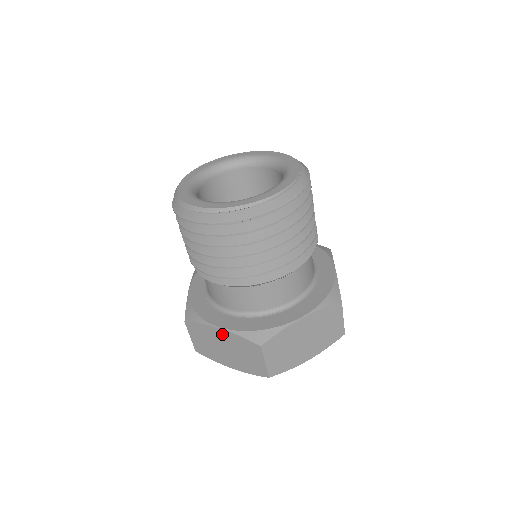
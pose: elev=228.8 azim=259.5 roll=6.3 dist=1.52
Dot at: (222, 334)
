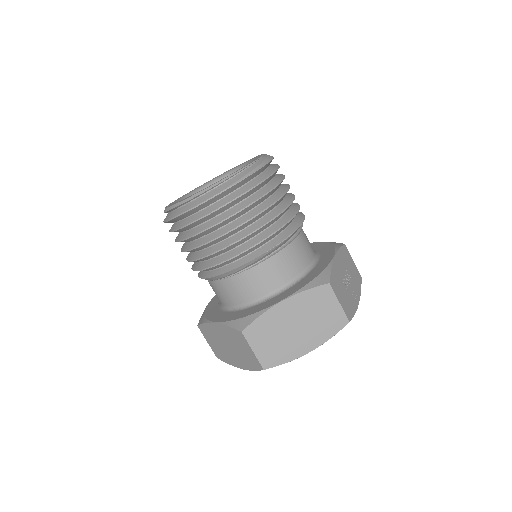
Dot at: (218, 329)
